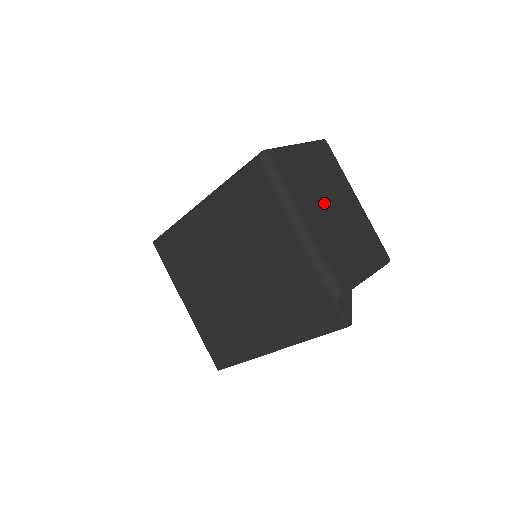
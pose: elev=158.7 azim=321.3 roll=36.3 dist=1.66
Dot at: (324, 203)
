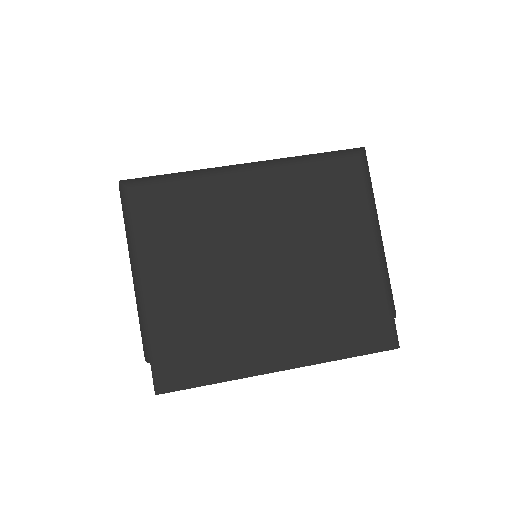
Dot at: occluded
